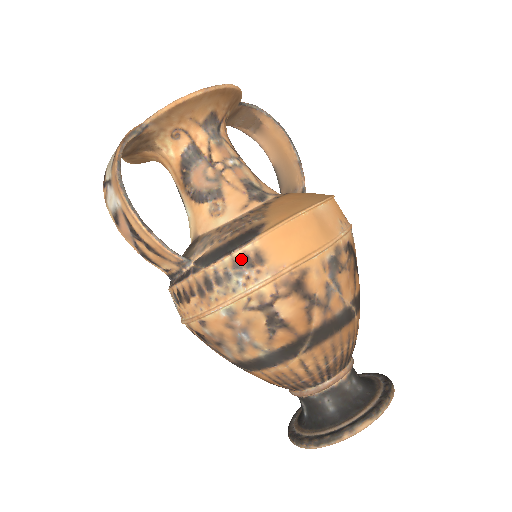
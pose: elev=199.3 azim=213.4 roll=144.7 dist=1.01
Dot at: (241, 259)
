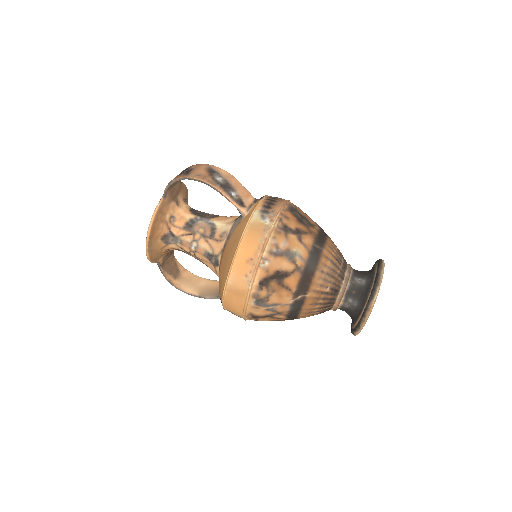
Dot at: occluded
